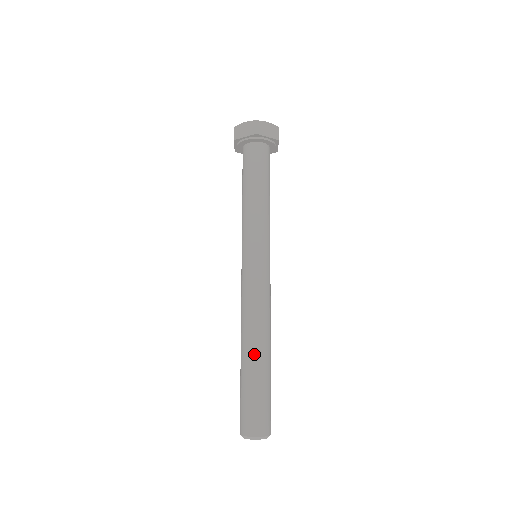
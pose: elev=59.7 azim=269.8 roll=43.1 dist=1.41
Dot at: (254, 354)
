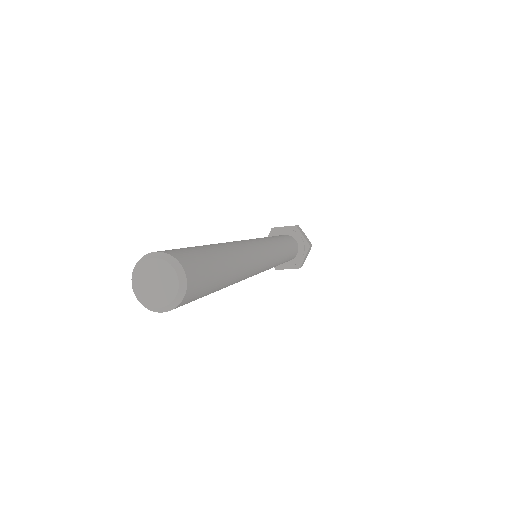
Dot at: (221, 245)
